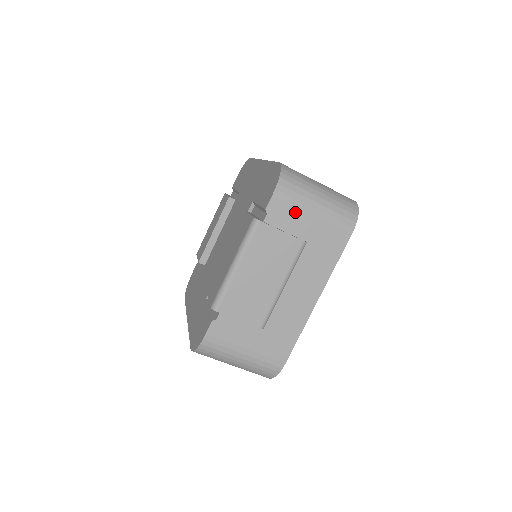
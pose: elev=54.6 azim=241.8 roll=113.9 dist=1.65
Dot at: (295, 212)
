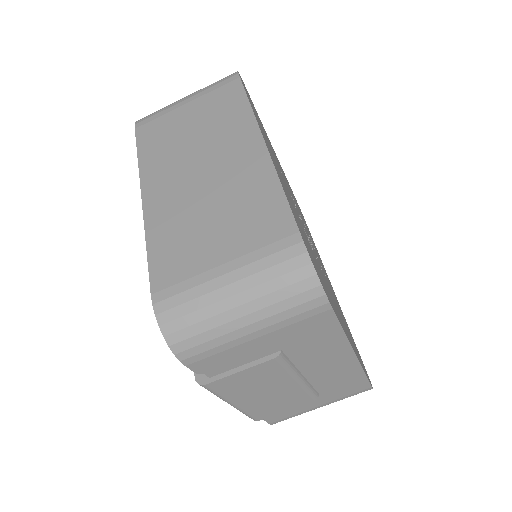
Dot at: (231, 352)
